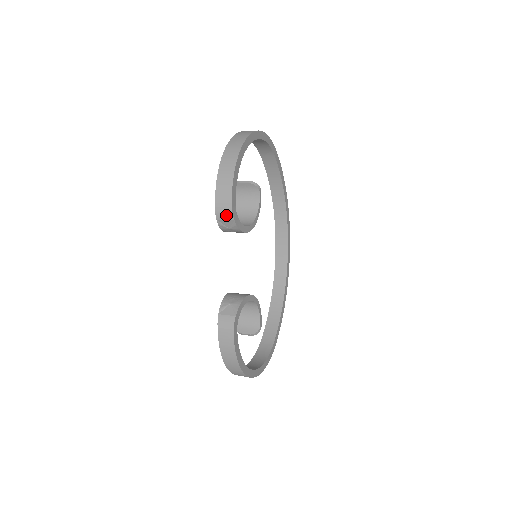
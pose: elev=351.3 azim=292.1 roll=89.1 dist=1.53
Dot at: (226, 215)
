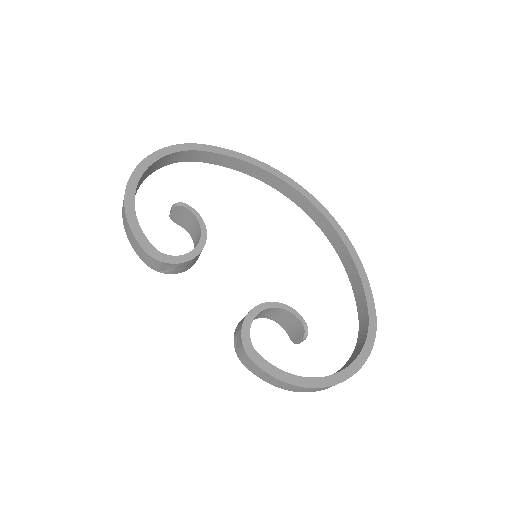
Dot at: (155, 264)
